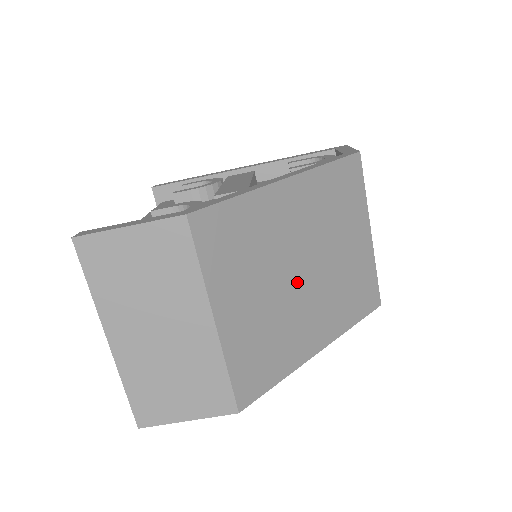
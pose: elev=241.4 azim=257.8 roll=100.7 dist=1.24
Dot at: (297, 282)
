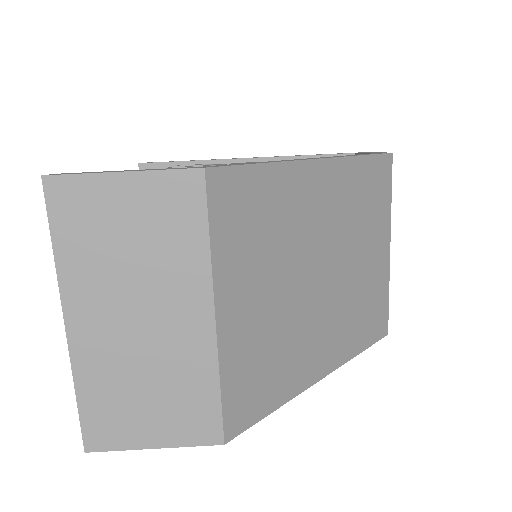
Dot at: (312, 288)
